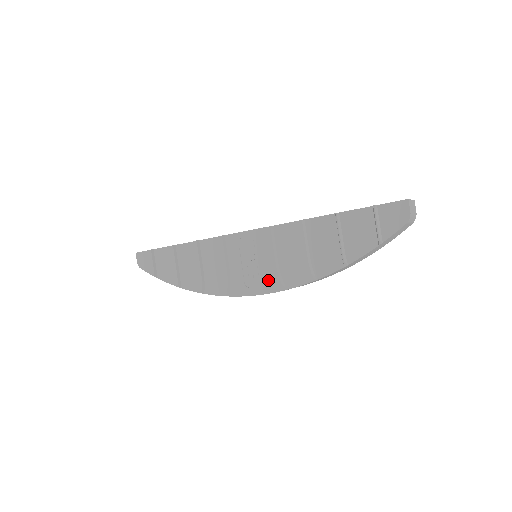
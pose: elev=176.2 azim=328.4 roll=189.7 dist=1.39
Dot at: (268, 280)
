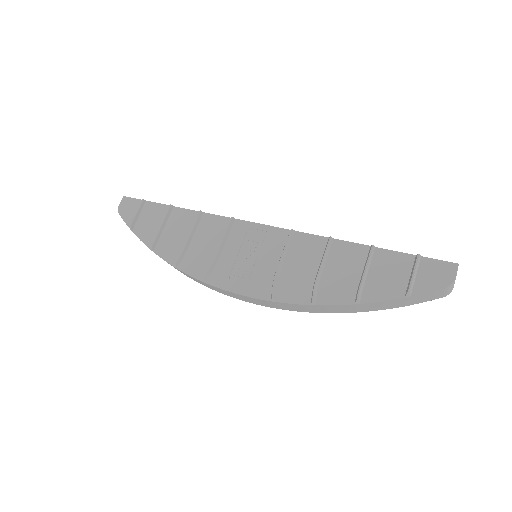
Dot at: (259, 283)
